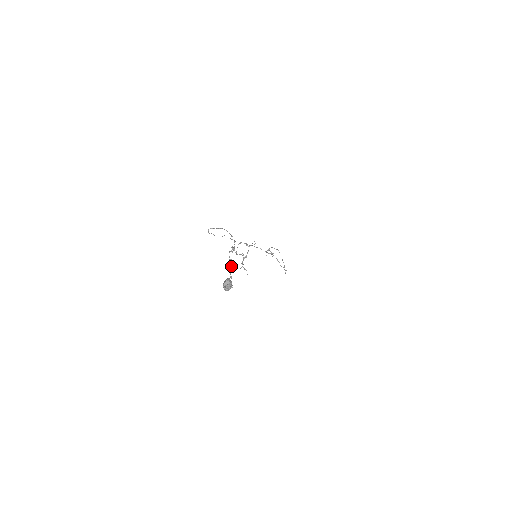
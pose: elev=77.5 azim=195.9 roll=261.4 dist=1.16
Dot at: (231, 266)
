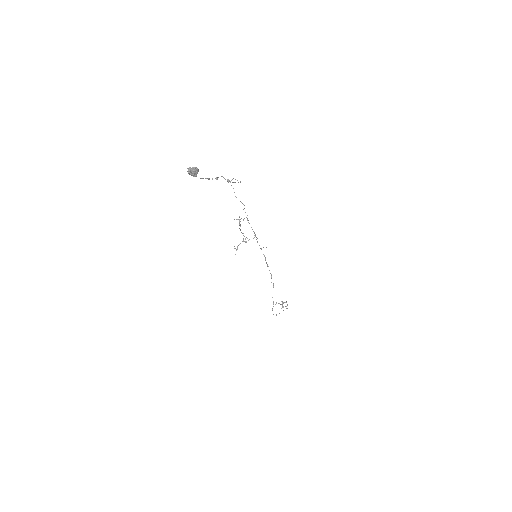
Dot at: (212, 178)
